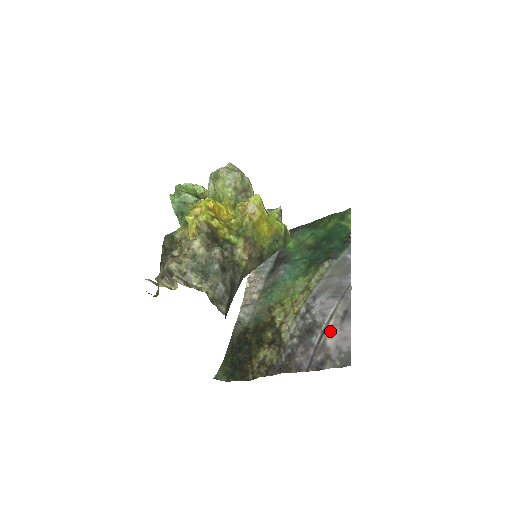
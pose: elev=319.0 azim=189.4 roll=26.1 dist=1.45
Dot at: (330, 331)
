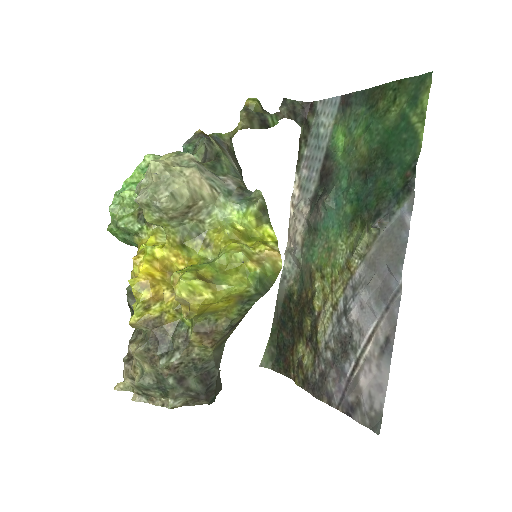
Dot at: (365, 363)
